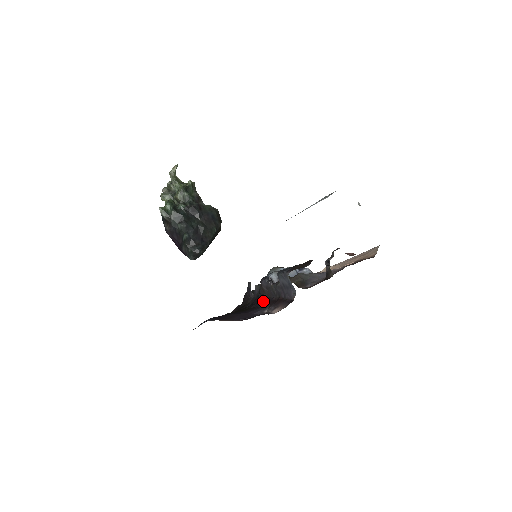
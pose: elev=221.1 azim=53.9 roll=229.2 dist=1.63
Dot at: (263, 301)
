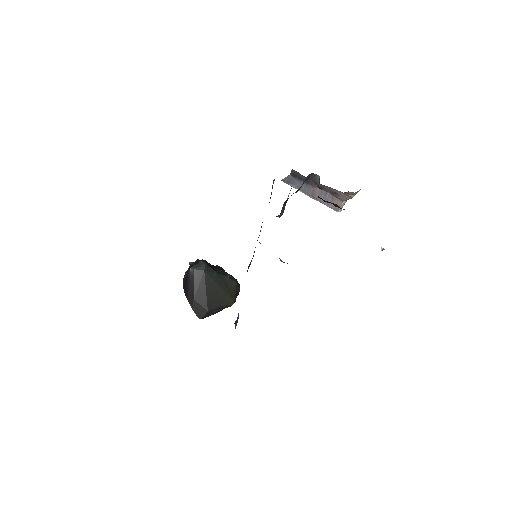
Dot at: occluded
